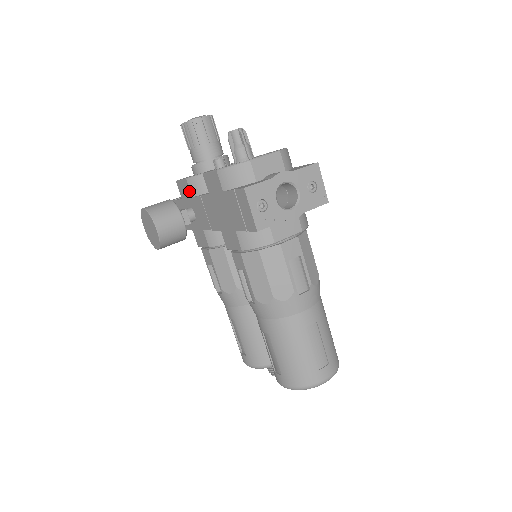
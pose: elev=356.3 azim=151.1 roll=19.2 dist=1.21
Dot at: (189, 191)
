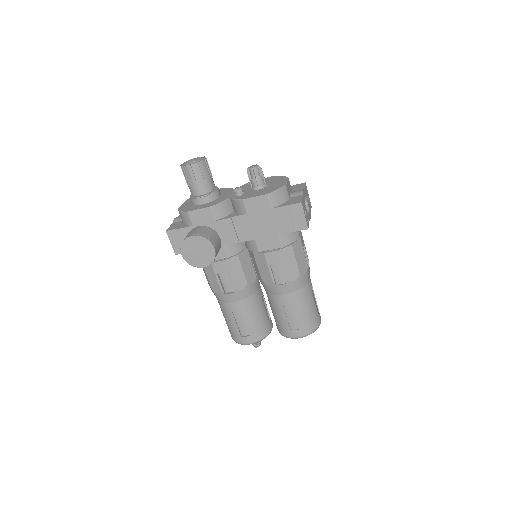
Dot at: (211, 217)
